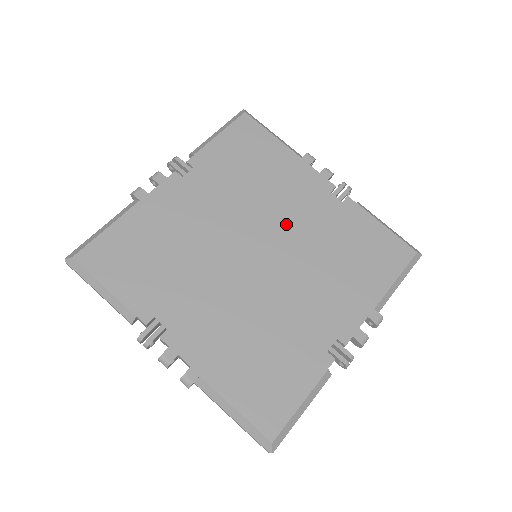
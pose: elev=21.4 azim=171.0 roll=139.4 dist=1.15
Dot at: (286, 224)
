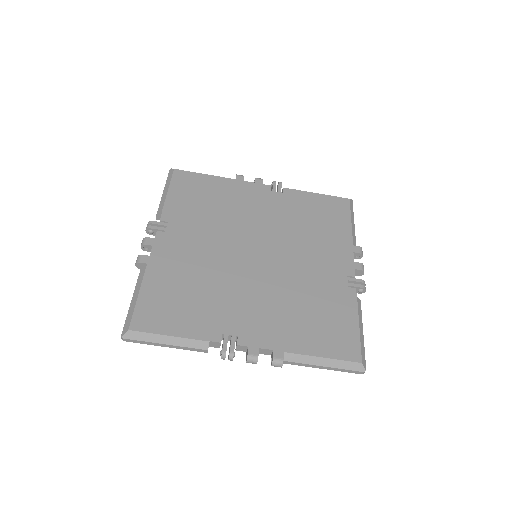
Dot at: (259, 225)
